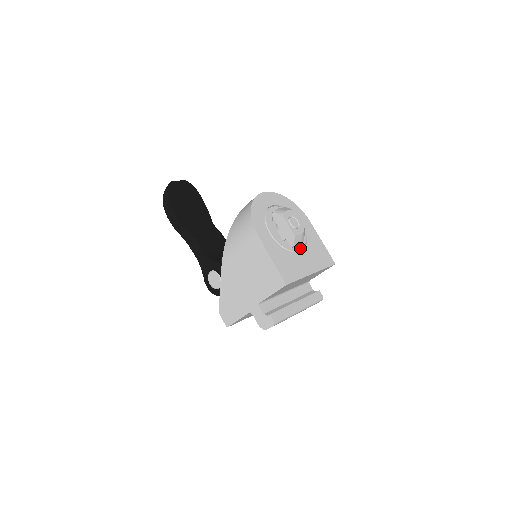
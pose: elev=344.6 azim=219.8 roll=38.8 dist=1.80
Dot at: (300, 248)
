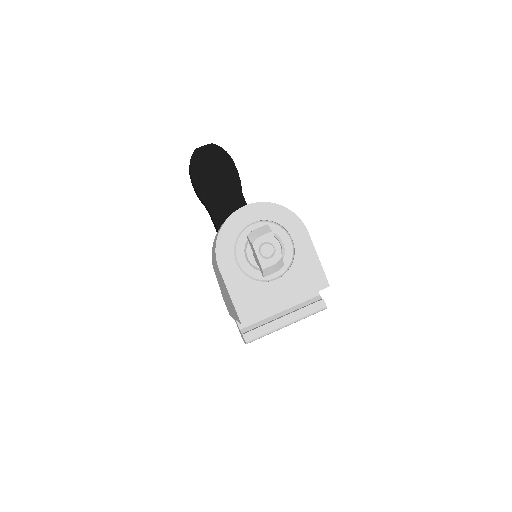
Dot at: (278, 274)
